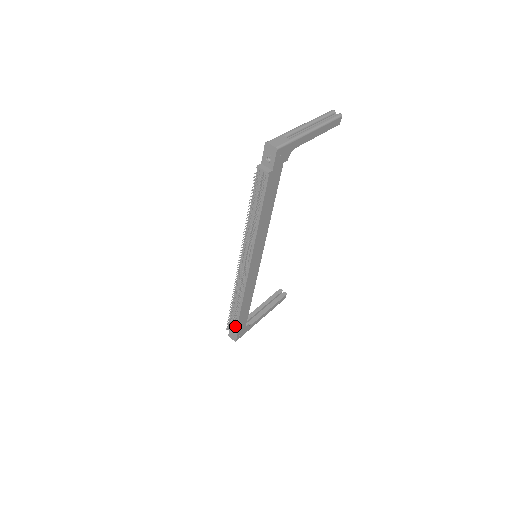
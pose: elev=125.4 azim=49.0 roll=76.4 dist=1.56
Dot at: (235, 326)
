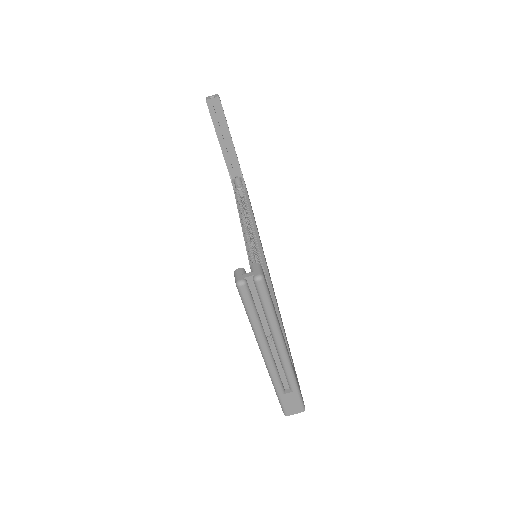
Dot at: occluded
